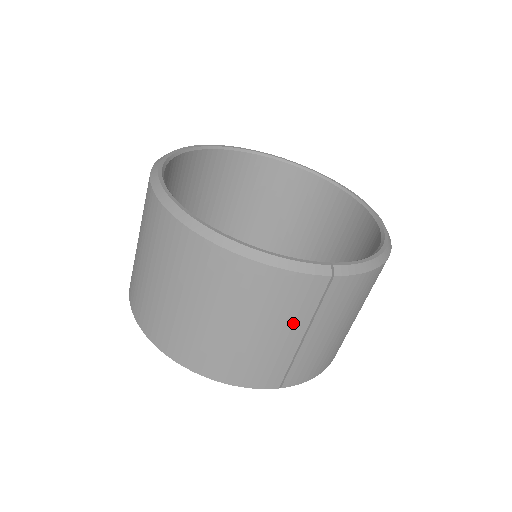
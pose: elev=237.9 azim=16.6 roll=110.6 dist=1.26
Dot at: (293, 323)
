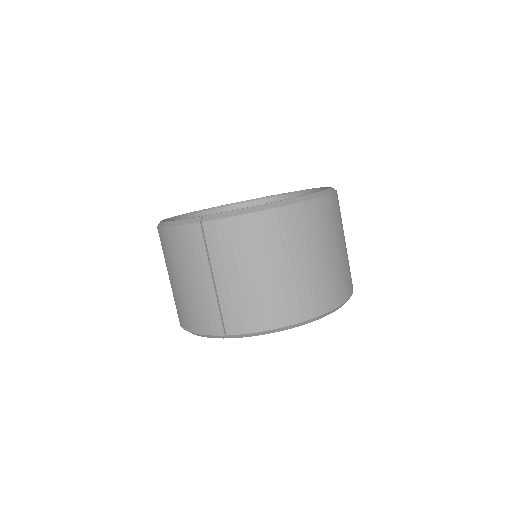
Dot at: (199, 268)
